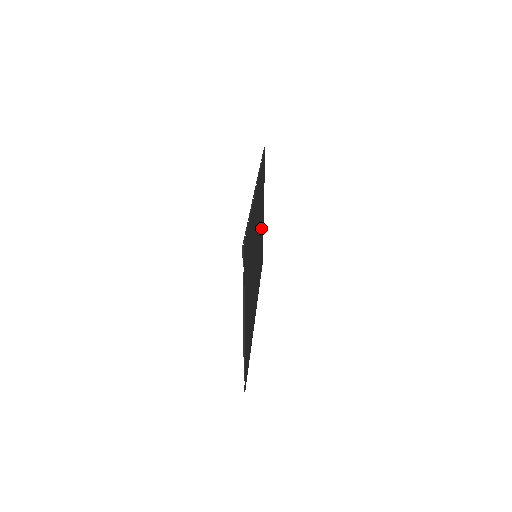
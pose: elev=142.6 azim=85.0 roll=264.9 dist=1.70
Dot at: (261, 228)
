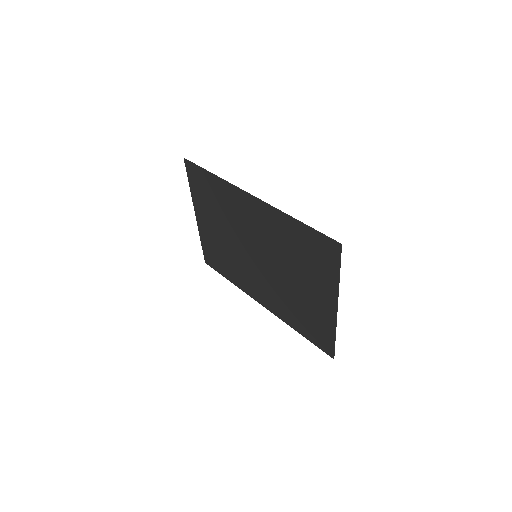
Dot at: (217, 233)
